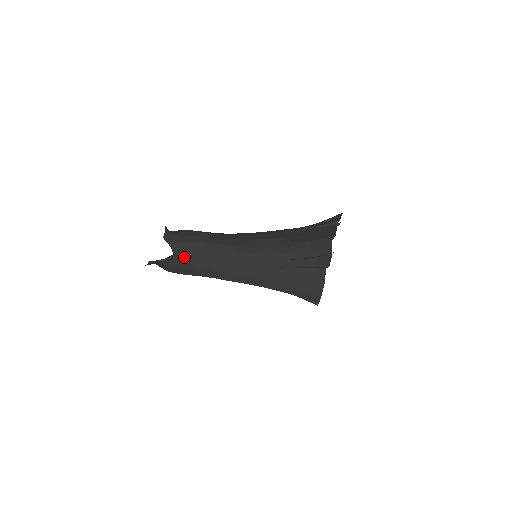
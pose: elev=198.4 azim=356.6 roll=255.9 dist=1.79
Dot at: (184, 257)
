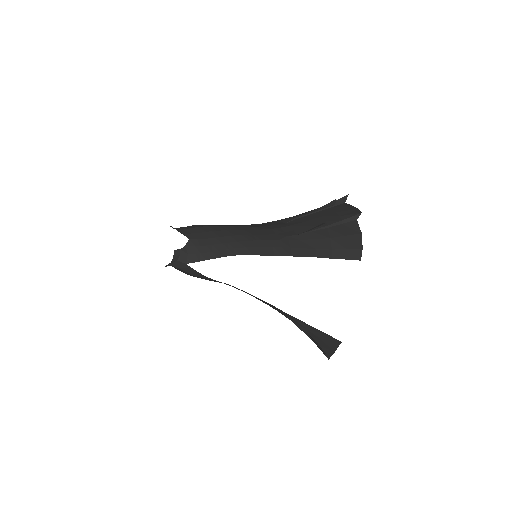
Dot at: (200, 240)
